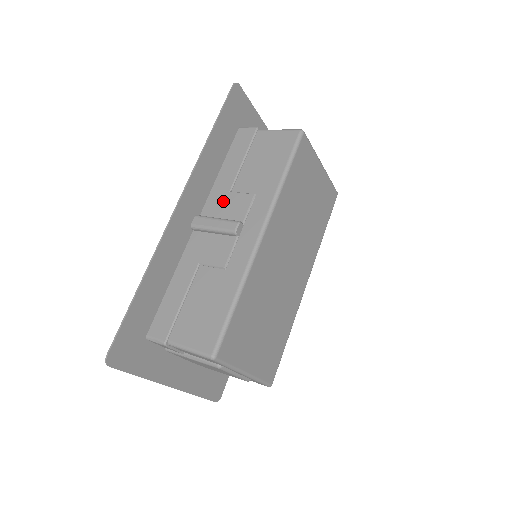
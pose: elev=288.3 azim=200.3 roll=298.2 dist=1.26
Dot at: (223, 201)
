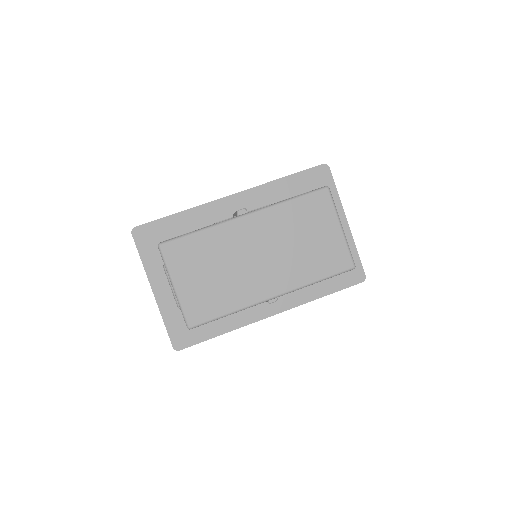
Dot at: occluded
